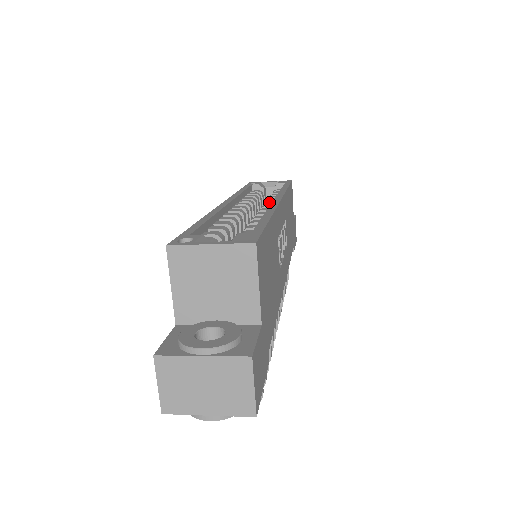
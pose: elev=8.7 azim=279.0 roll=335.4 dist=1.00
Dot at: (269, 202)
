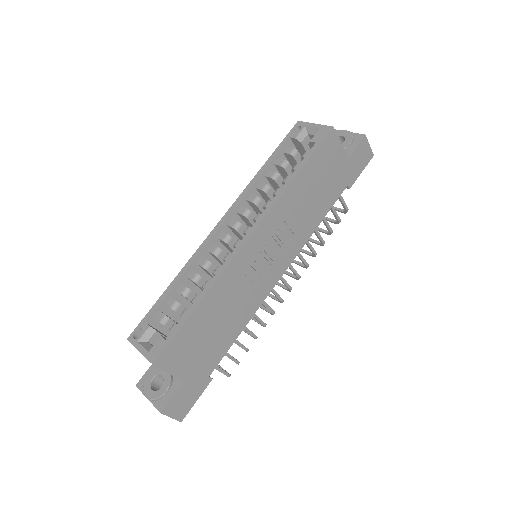
Dot at: (258, 217)
